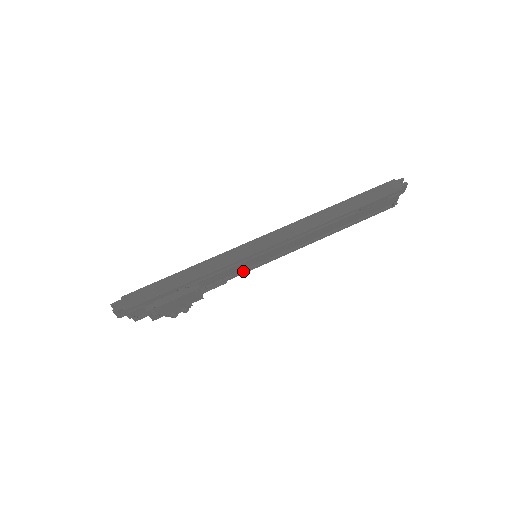
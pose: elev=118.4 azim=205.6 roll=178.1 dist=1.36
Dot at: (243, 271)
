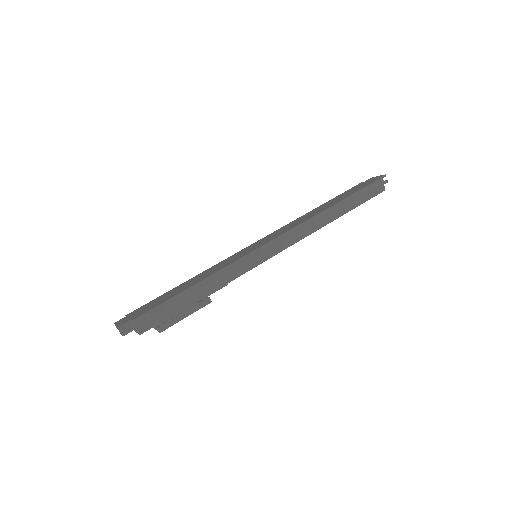
Dot at: occluded
